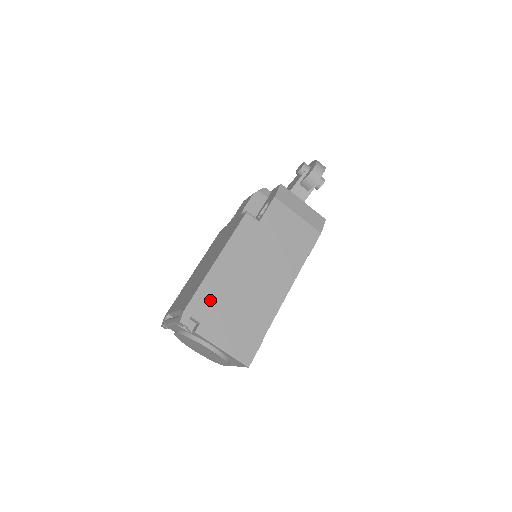
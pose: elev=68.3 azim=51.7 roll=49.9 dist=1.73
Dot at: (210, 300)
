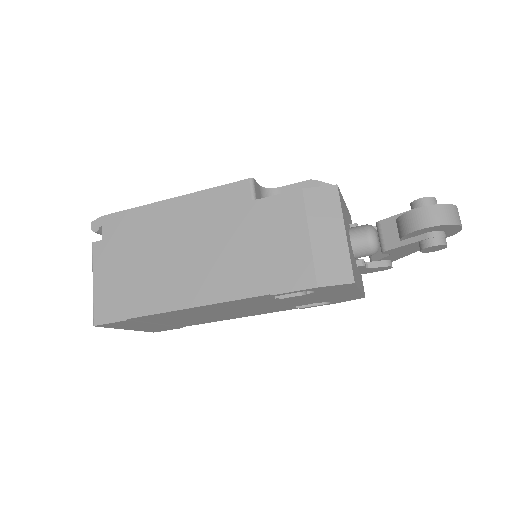
Dot at: (129, 229)
